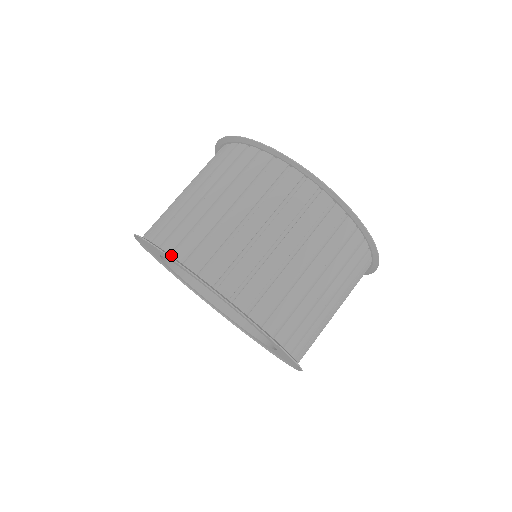
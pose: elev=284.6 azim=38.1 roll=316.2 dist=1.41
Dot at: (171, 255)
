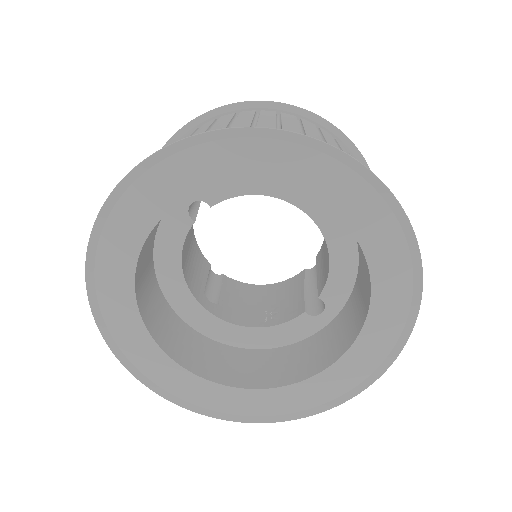
Dot at: (165, 165)
